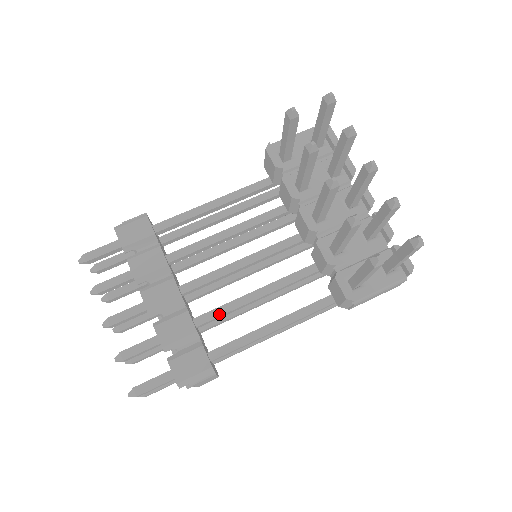
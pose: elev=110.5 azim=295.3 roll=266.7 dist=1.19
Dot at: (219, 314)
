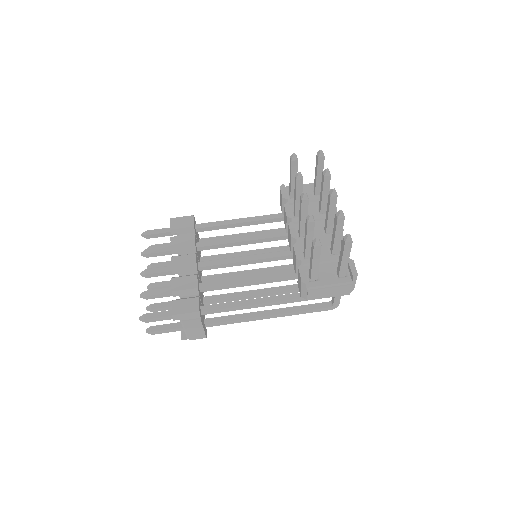
Dot at: (218, 285)
